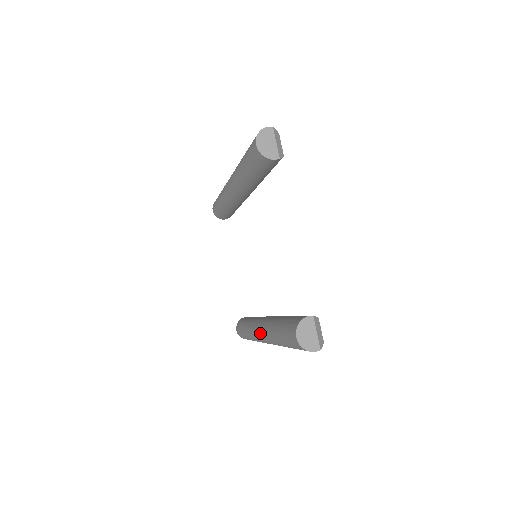
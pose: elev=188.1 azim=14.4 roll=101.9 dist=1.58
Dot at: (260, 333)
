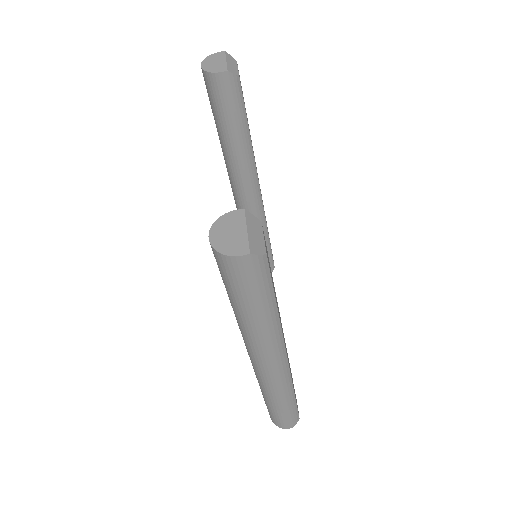
Dot at: occluded
